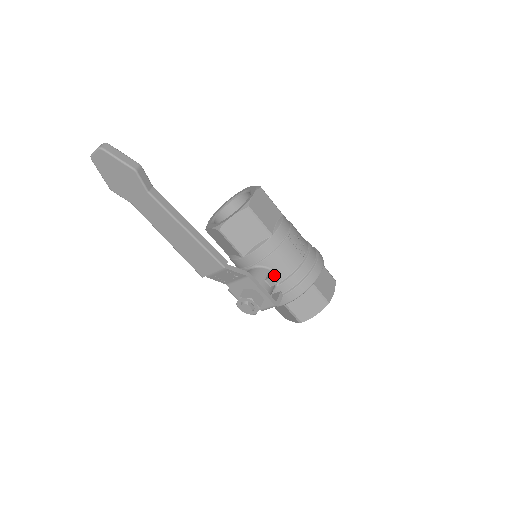
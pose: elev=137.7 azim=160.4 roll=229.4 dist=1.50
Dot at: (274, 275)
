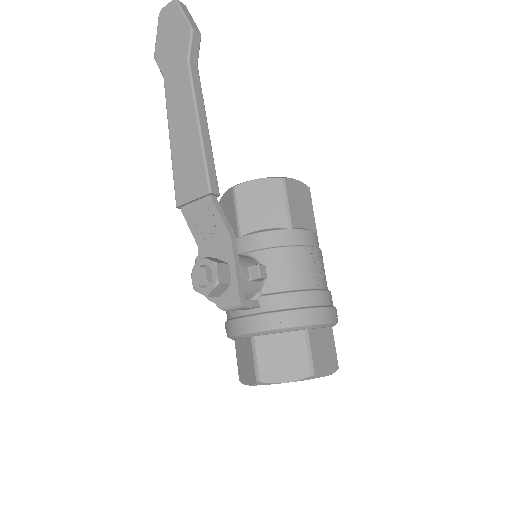
Dot at: (264, 266)
